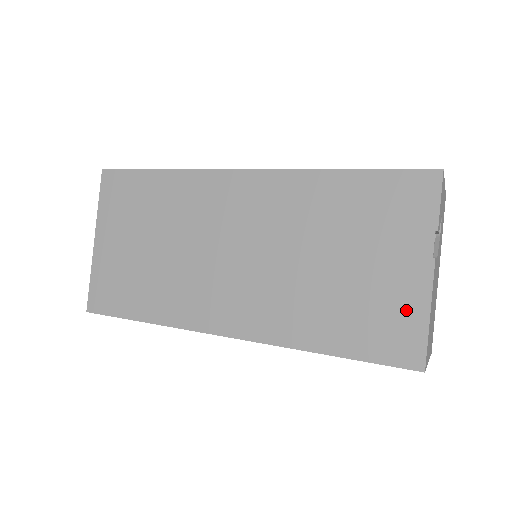
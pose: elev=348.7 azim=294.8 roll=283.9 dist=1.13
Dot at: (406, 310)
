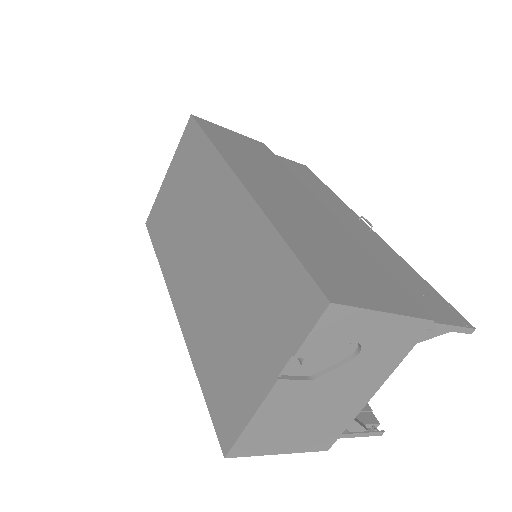
Dot at: (242, 399)
